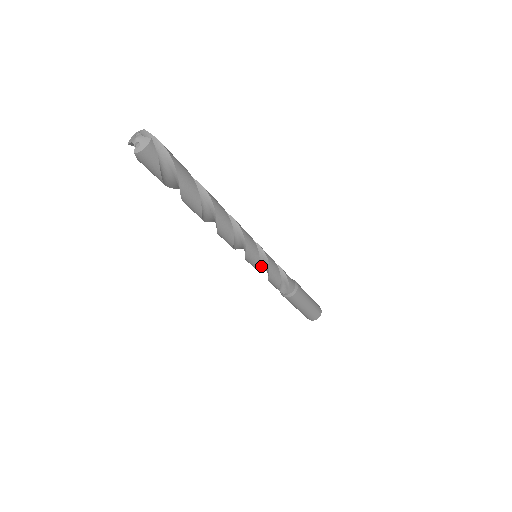
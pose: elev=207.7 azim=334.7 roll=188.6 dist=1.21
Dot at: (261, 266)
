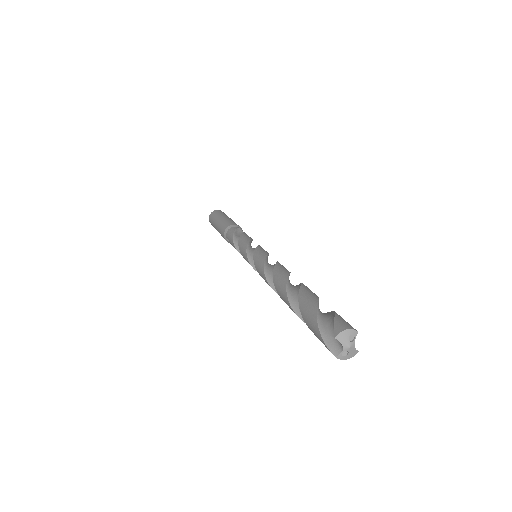
Dot at: occluded
